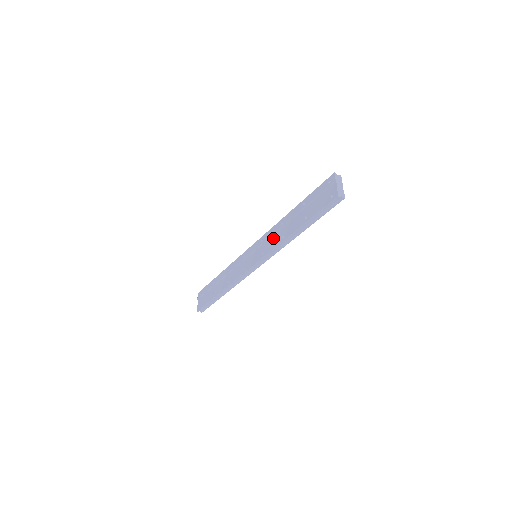
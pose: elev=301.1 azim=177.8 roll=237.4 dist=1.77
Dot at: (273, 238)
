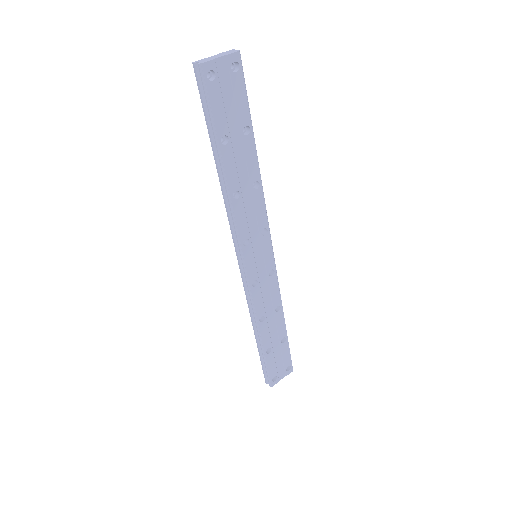
Dot at: occluded
